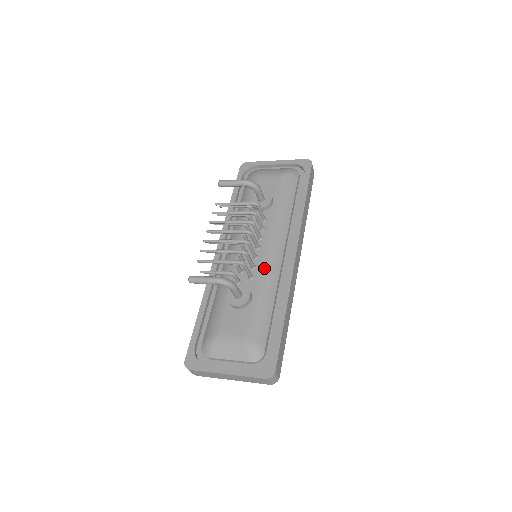
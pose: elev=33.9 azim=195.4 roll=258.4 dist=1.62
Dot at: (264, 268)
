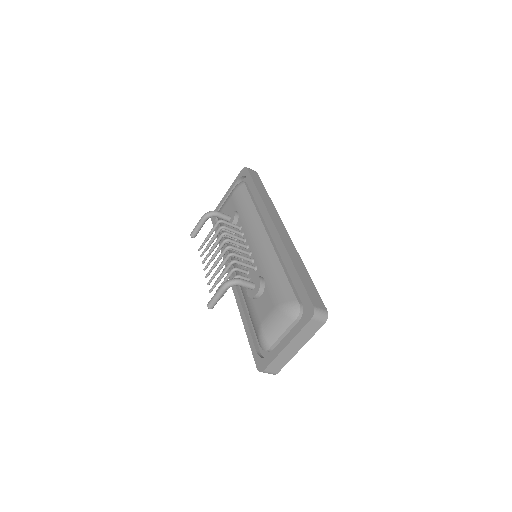
Dot at: (259, 254)
